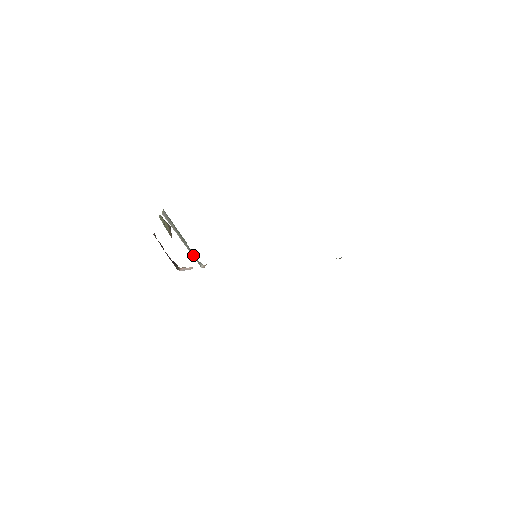
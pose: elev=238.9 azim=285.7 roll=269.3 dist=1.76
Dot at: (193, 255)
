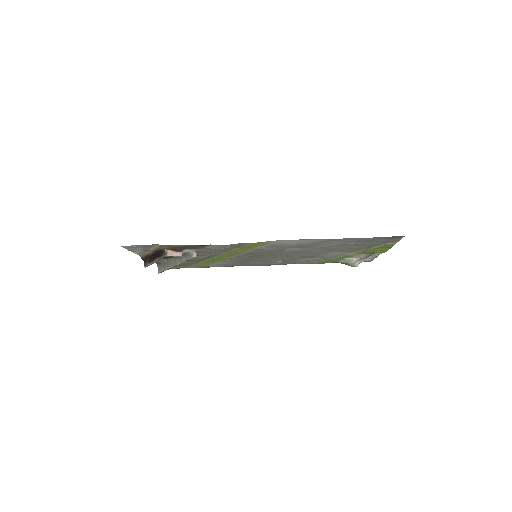
Dot at: (185, 259)
